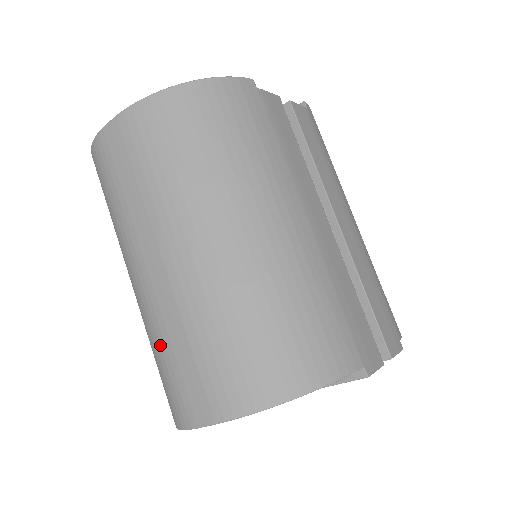
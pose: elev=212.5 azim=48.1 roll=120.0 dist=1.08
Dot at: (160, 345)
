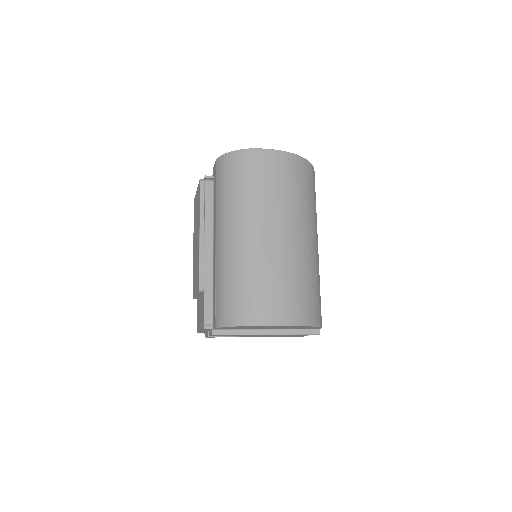
Dot at: (257, 275)
